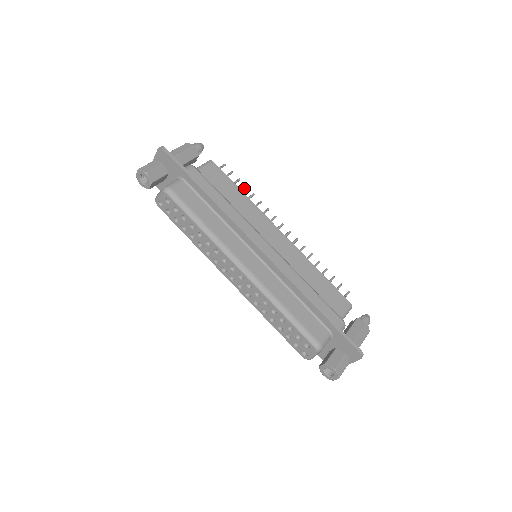
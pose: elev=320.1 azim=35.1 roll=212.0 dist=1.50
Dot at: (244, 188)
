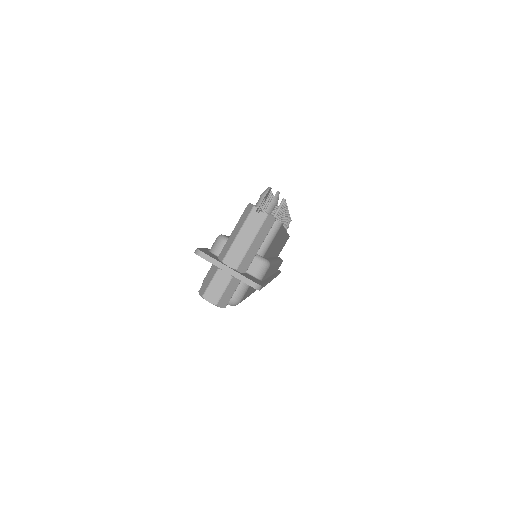
Dot at: occluded
